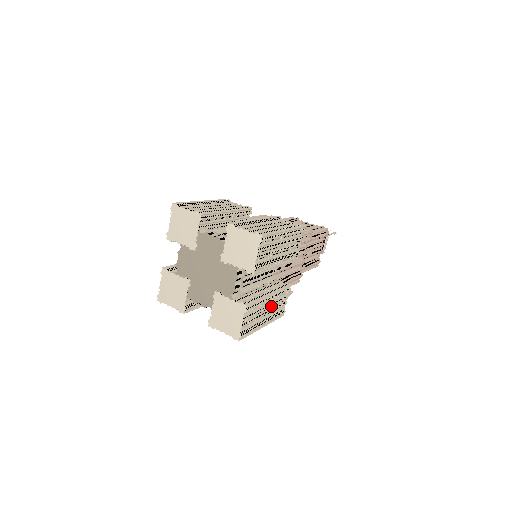
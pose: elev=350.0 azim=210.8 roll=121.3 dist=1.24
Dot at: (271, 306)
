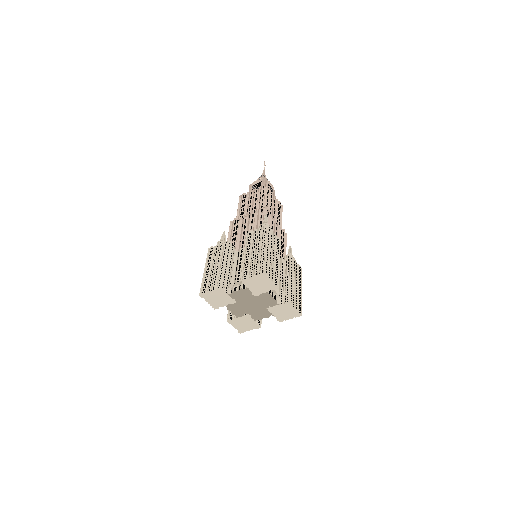
Dot at: (295, 278)
